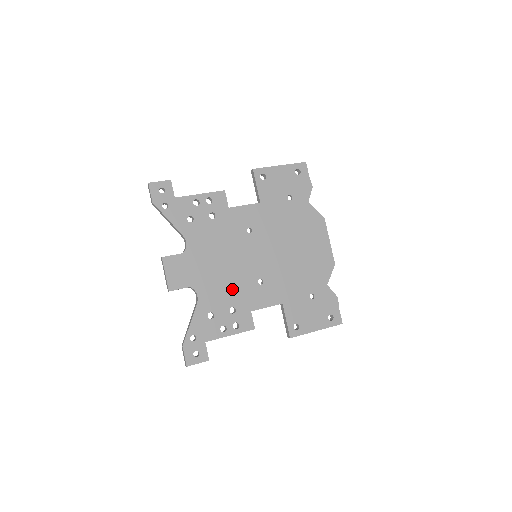
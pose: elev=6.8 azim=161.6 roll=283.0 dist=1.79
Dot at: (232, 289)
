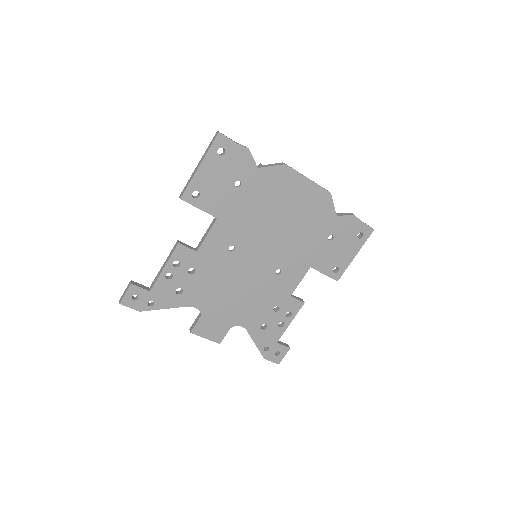
Dot at: (262, 298)
